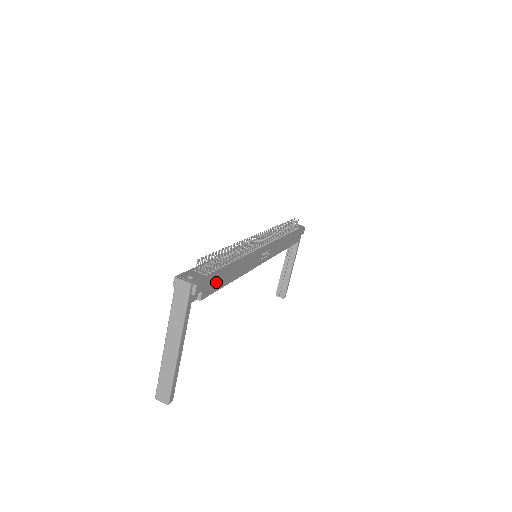
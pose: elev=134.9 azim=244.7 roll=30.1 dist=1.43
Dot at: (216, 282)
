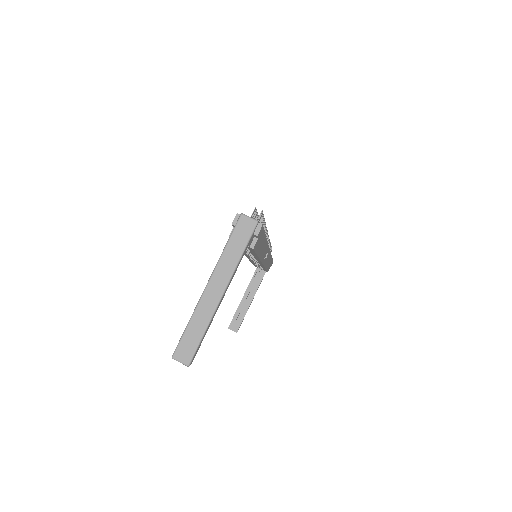
Dot at: (260, 241)
